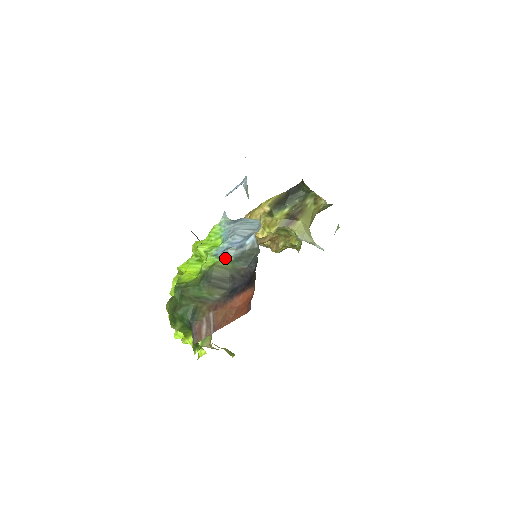
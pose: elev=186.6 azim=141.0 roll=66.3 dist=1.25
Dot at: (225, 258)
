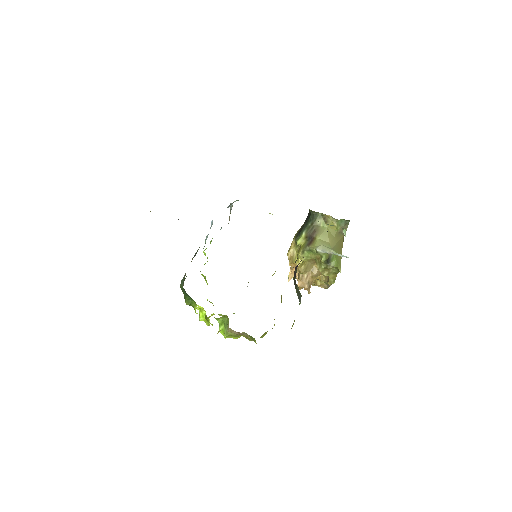
Dot at: occluded
